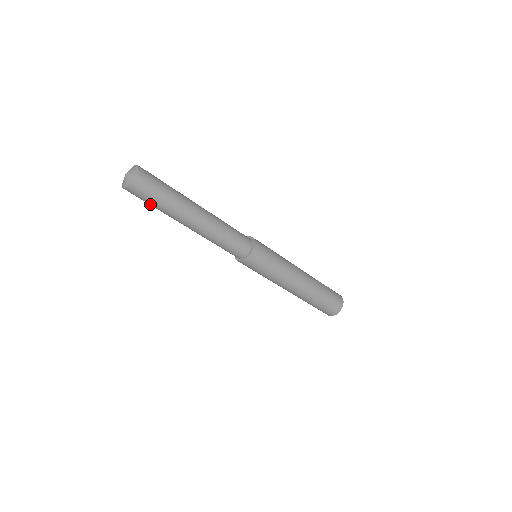
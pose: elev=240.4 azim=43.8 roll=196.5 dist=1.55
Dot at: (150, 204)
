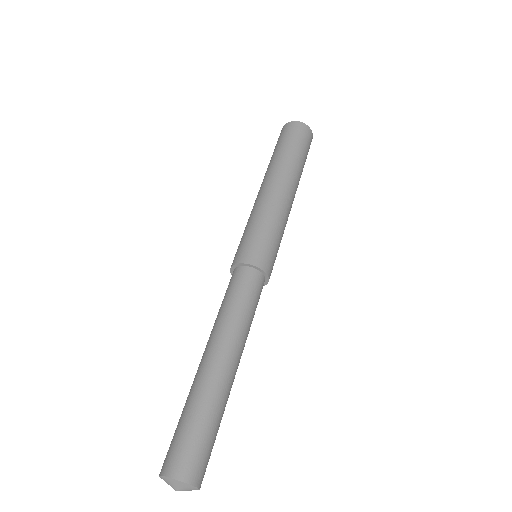
Dot at: occluded
